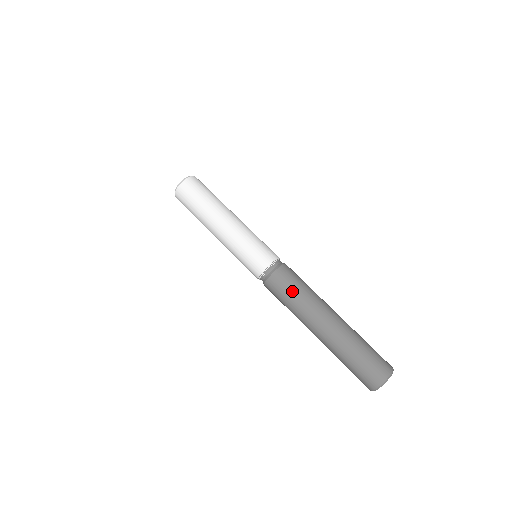
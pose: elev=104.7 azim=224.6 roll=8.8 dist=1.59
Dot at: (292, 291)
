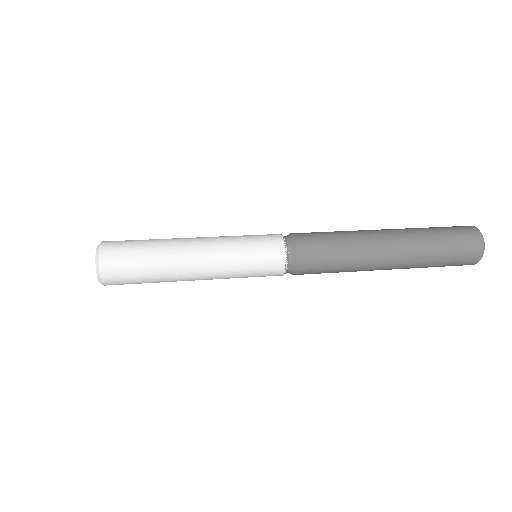
Dot at: (331, 243)
